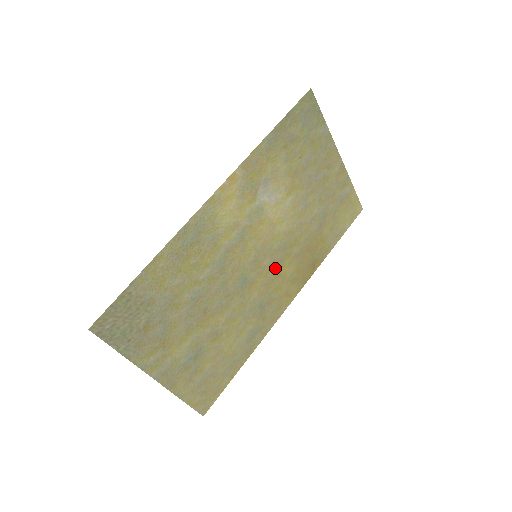
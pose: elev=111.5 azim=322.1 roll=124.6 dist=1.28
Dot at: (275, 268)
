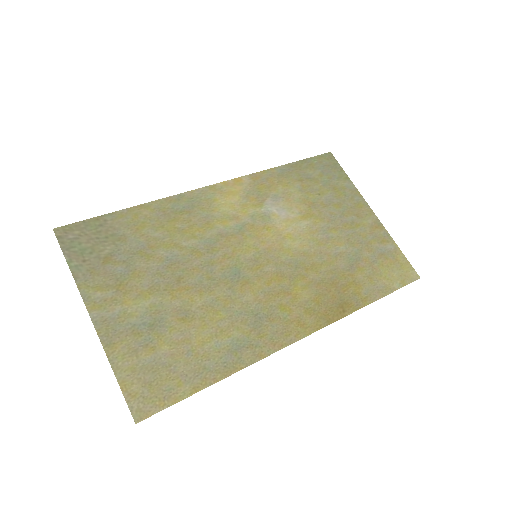
Dot at: (282, 282)
